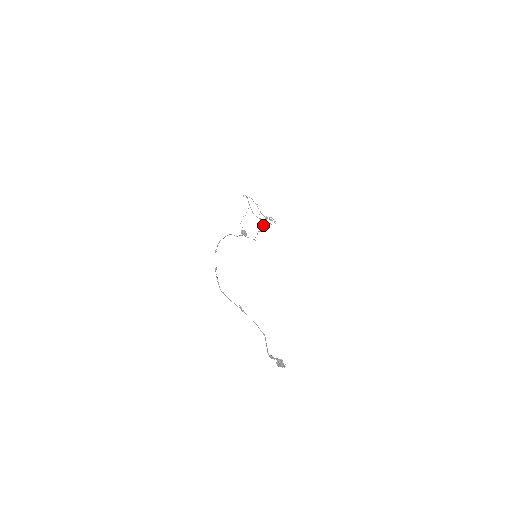
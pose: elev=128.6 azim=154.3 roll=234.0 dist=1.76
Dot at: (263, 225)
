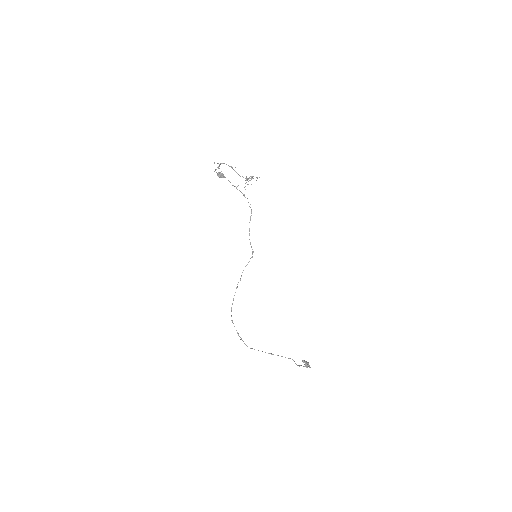
Dot at: (251, 209)
